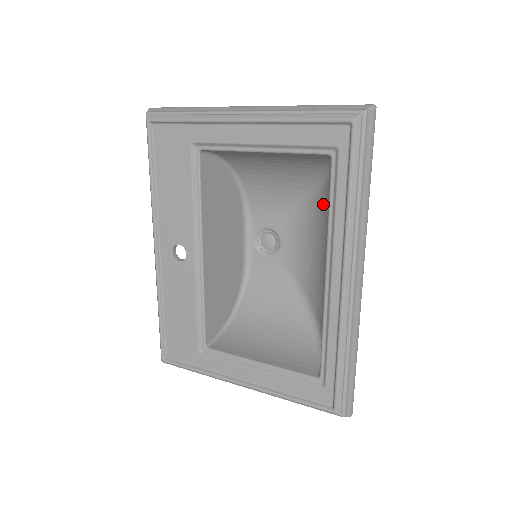
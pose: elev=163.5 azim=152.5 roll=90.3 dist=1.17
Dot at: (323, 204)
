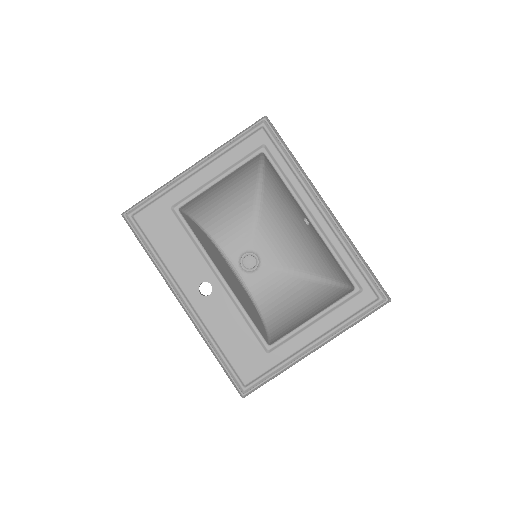
Dot at: (270, 201)
